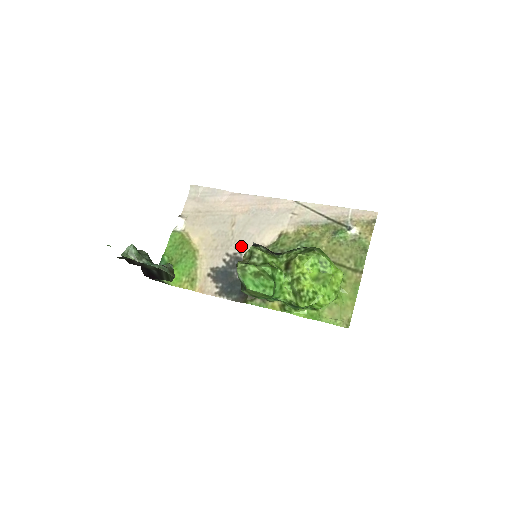
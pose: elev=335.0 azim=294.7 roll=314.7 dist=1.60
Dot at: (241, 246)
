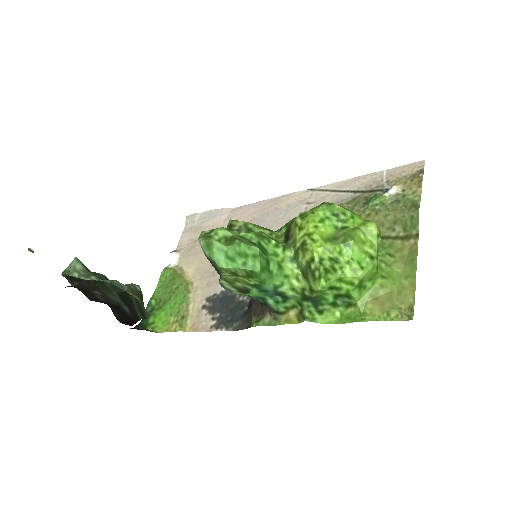
Dot at: occluded
